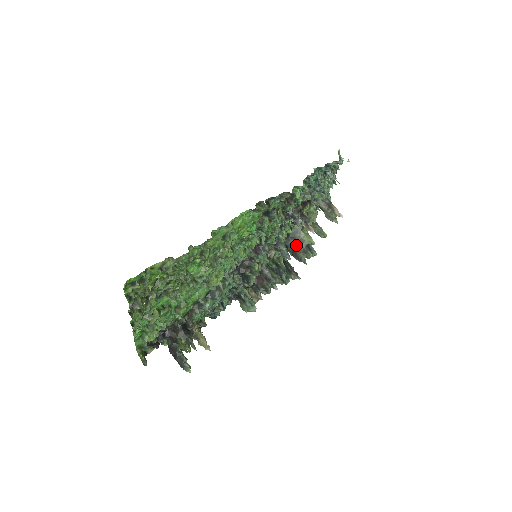
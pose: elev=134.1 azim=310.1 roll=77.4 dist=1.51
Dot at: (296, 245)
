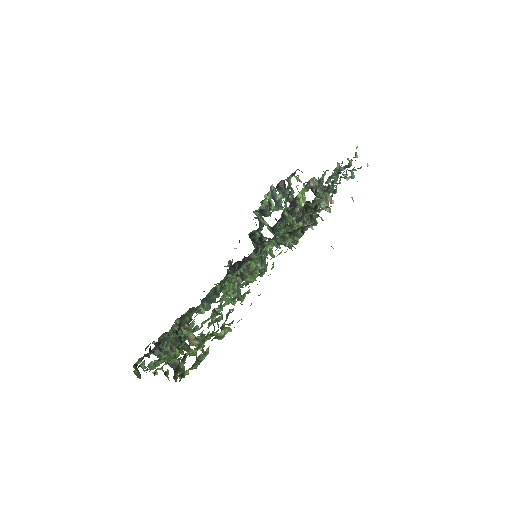
Dot at: occluded
